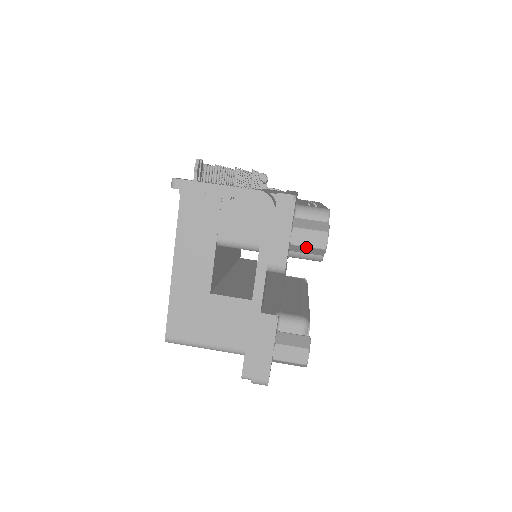
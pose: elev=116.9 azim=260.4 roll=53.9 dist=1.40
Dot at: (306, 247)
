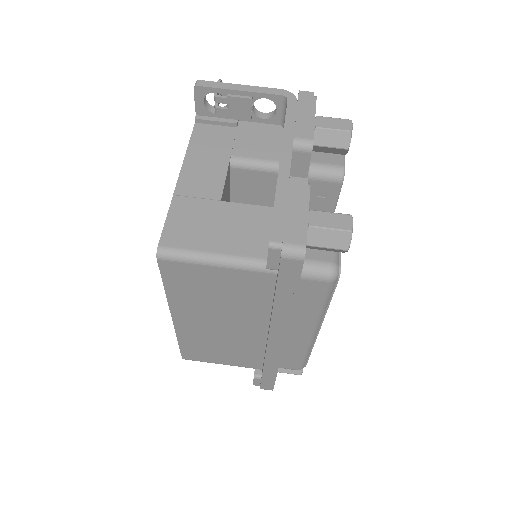
Dot at: (331, 130)
